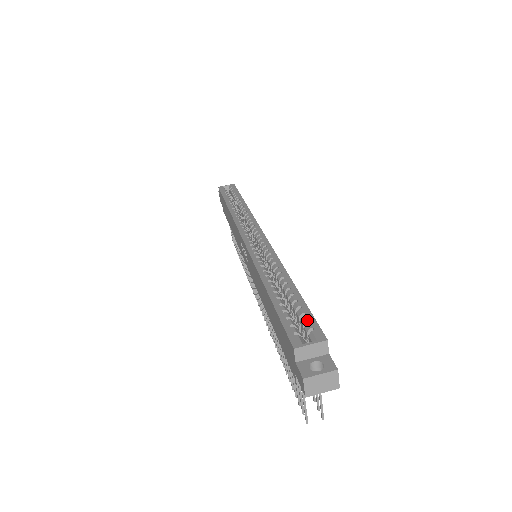
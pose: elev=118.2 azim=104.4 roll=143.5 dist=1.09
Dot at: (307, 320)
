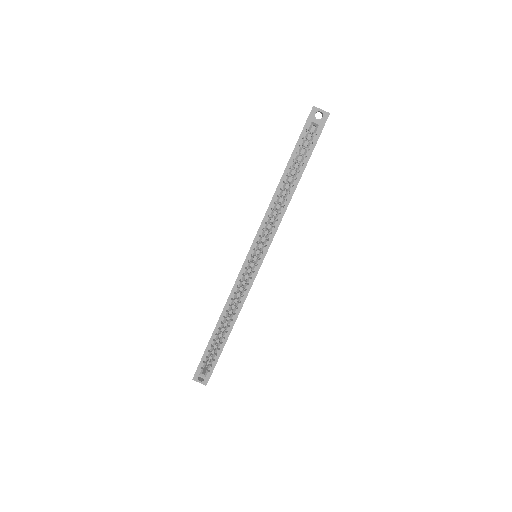
Dot at: (212, 365)
